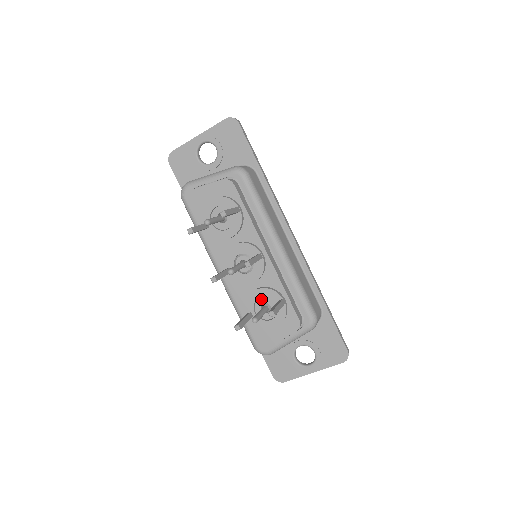
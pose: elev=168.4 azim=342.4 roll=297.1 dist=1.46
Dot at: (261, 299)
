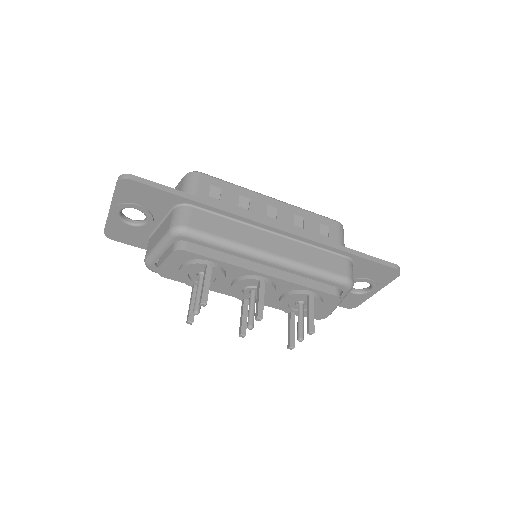
Dot at: (291, 301)
